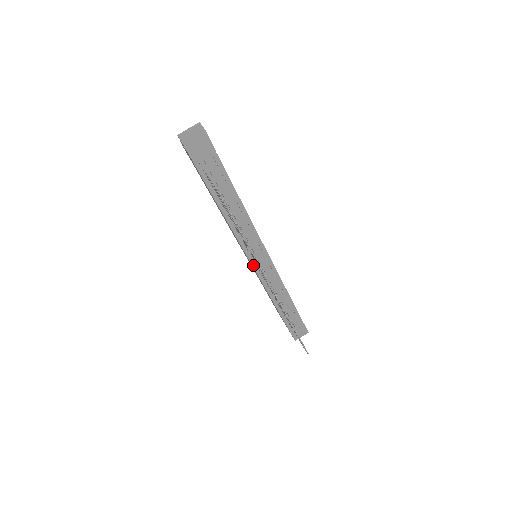
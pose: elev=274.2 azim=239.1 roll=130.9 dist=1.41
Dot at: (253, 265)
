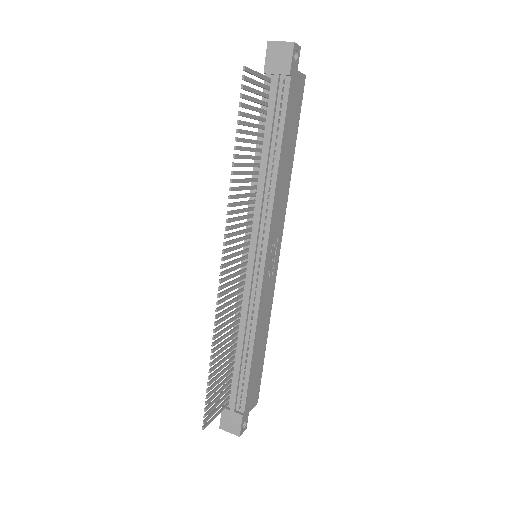
Dot at: occluded
